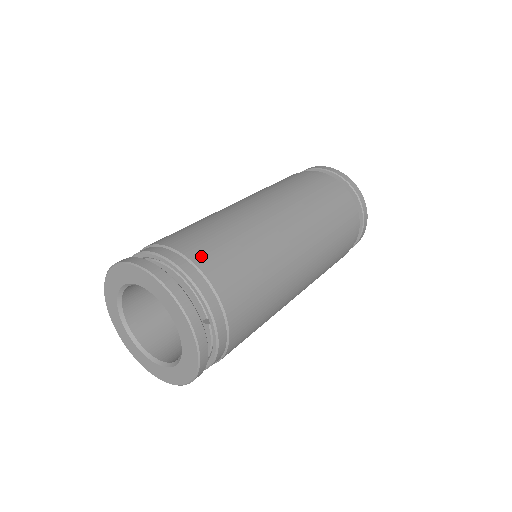
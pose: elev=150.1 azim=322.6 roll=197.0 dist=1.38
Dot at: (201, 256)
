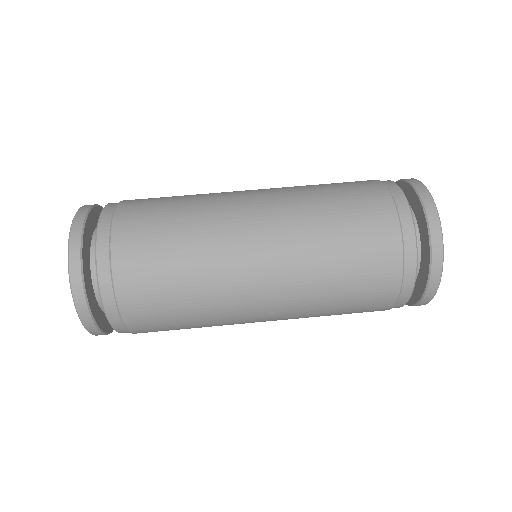
Dot at: (138, 325)
